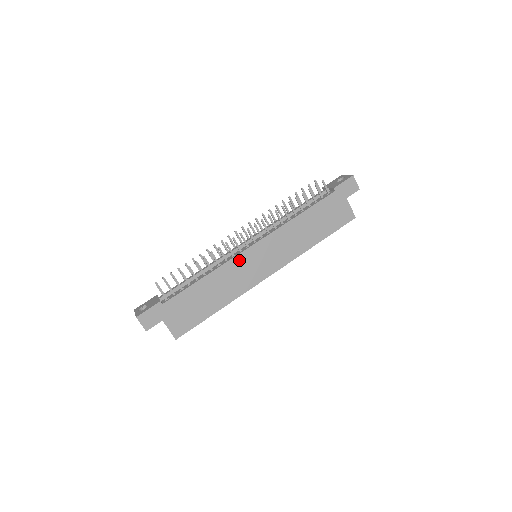
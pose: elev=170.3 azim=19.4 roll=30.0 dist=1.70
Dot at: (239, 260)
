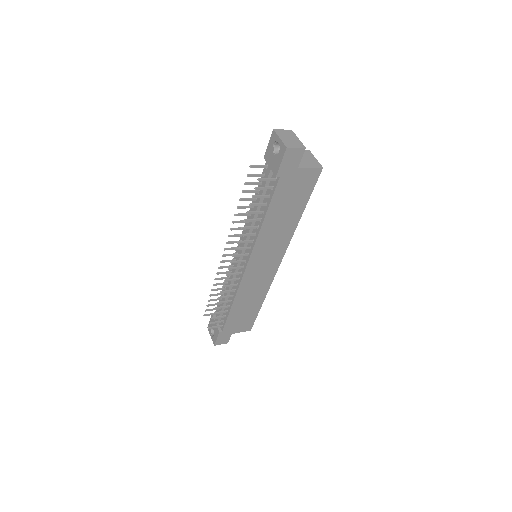
Dot at: (246, 280)
